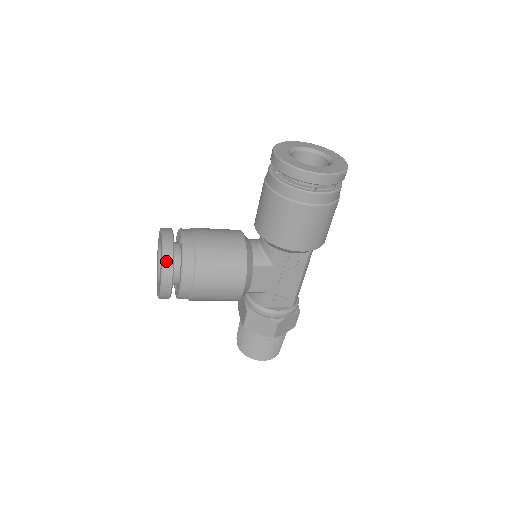
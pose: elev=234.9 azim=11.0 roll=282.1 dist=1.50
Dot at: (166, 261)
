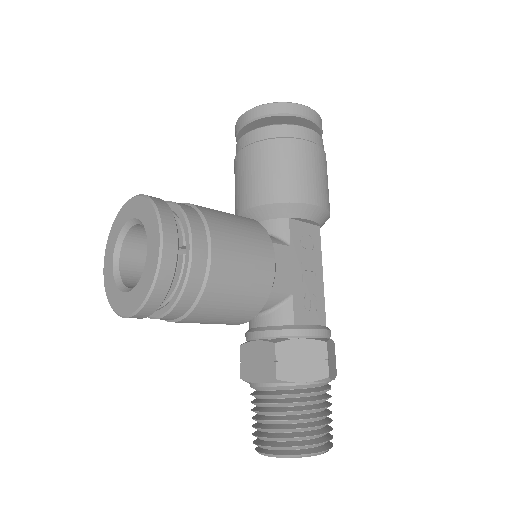
Dot at: (160, 205)
